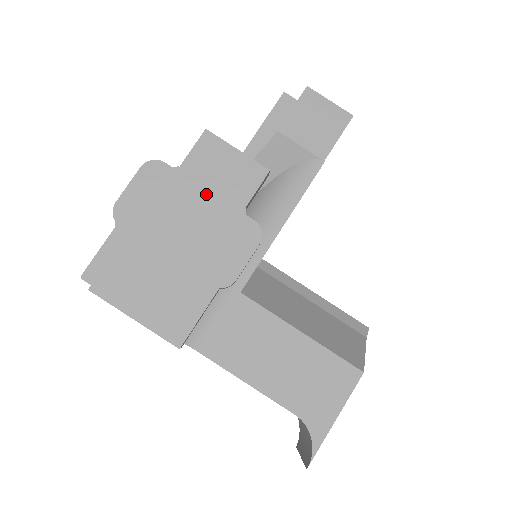
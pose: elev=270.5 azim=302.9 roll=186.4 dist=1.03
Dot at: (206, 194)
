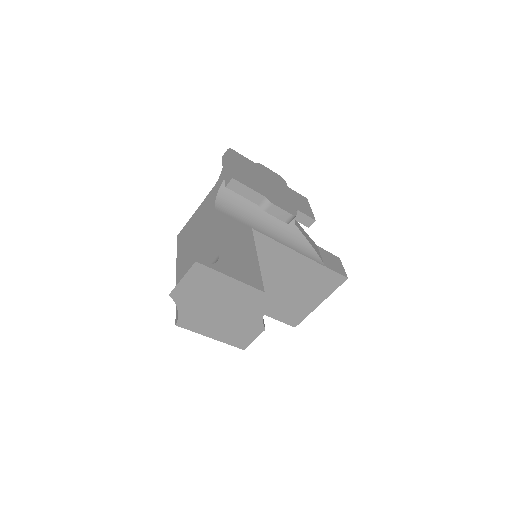
Dot at: (290, 196)
